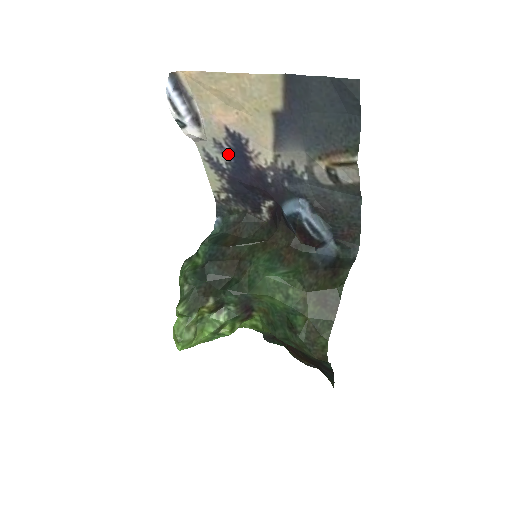
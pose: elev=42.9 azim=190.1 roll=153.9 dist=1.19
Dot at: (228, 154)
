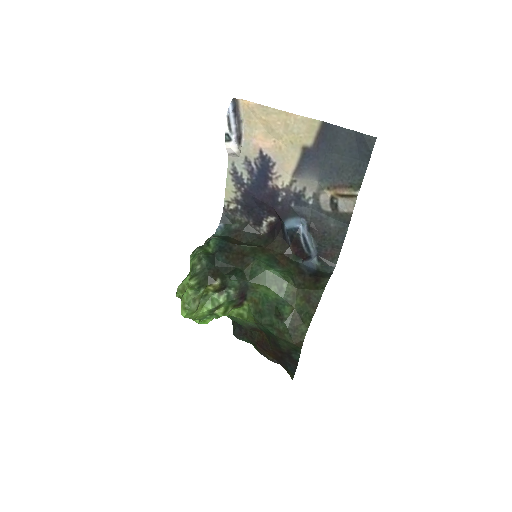
Dot at: (253, 172)
